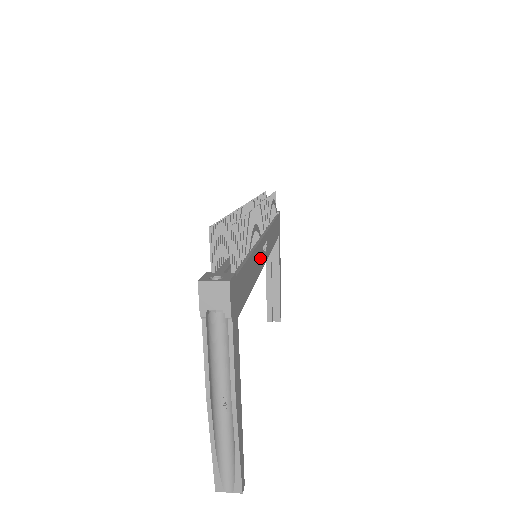
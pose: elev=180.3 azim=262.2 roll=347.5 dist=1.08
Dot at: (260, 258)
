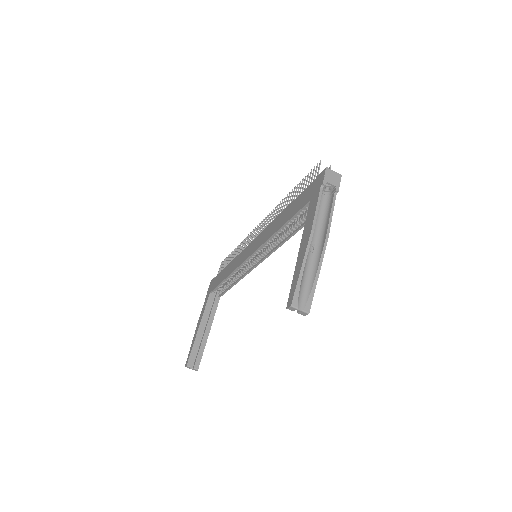
Dot at: occluded
